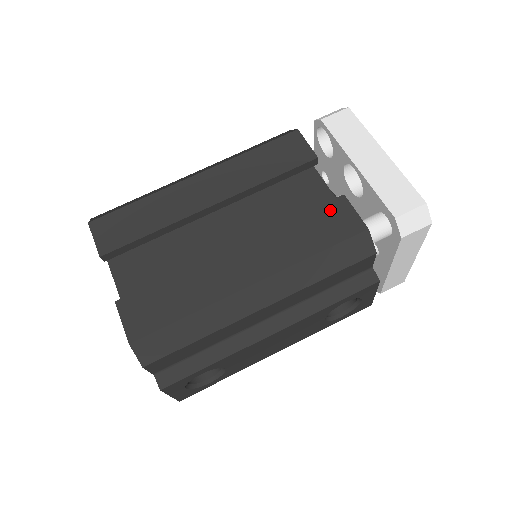
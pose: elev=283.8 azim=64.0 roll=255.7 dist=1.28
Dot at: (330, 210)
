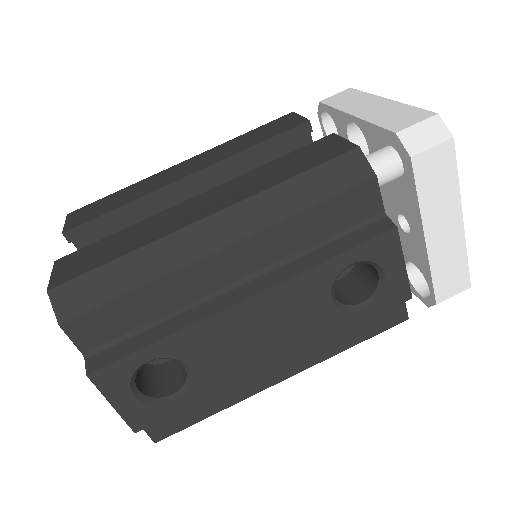
Dot at: (314, 146)
